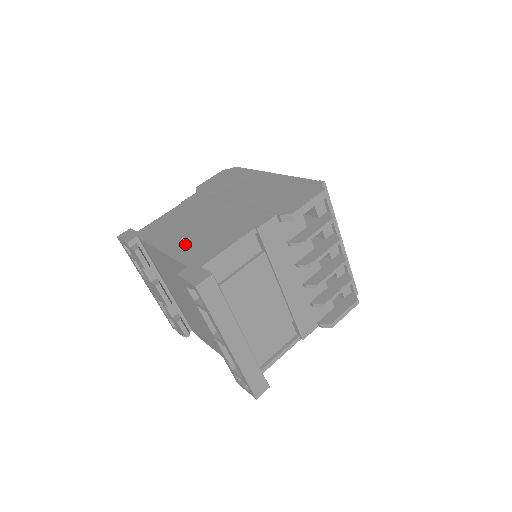
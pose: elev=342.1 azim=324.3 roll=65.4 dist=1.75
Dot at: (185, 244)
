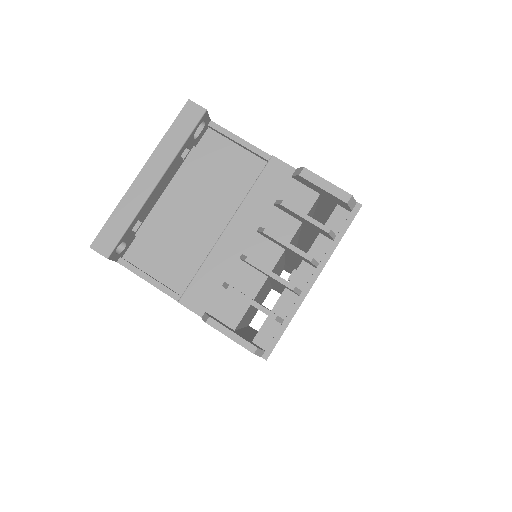
Dot at: occluded
